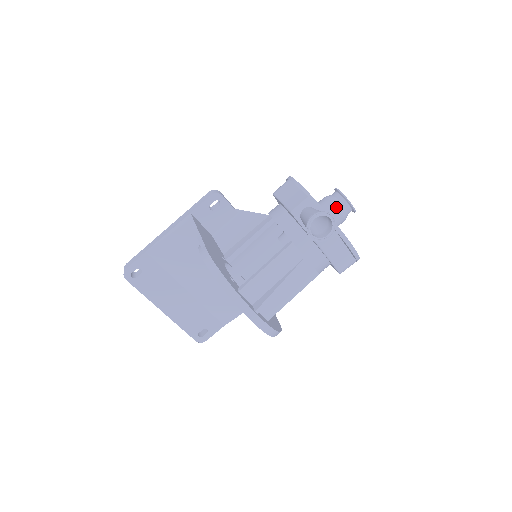
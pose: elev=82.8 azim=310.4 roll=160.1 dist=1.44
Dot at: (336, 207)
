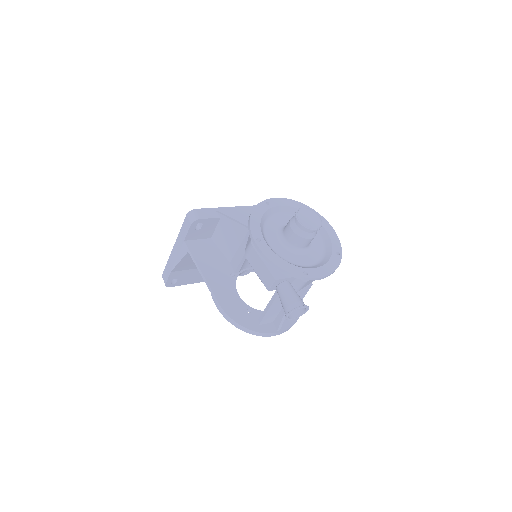
Dot at: (303, 238)
